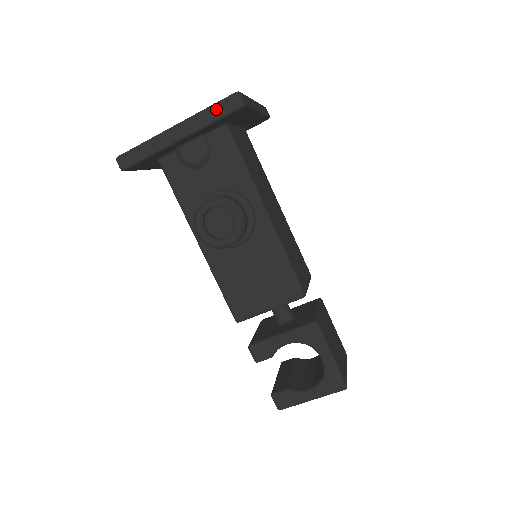
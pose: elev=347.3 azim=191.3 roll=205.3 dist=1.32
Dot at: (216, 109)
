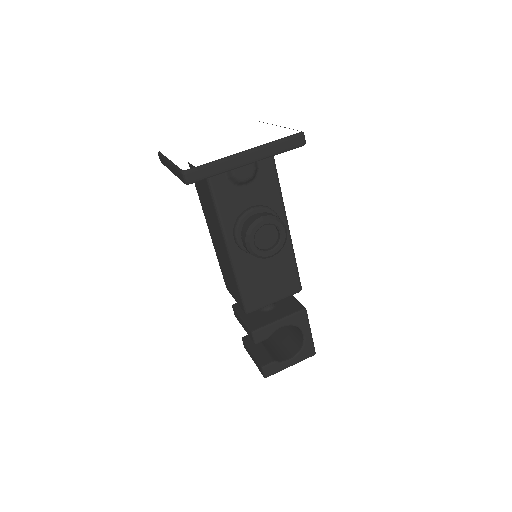
Dot at: (284, 143)
